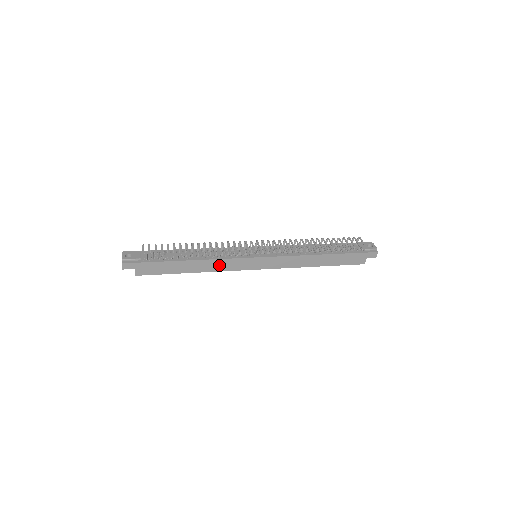
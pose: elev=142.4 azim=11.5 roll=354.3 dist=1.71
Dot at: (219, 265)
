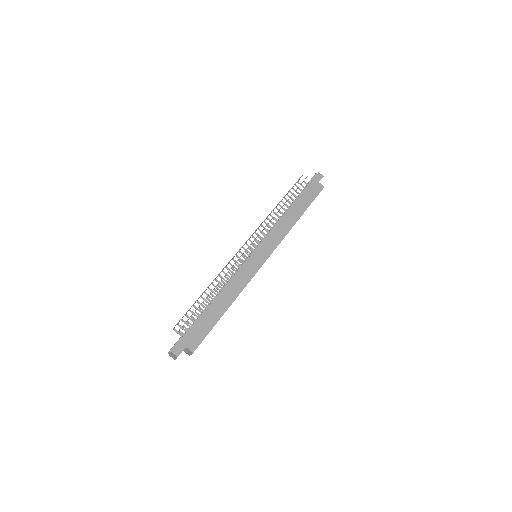
Dot at: (238, 282)
